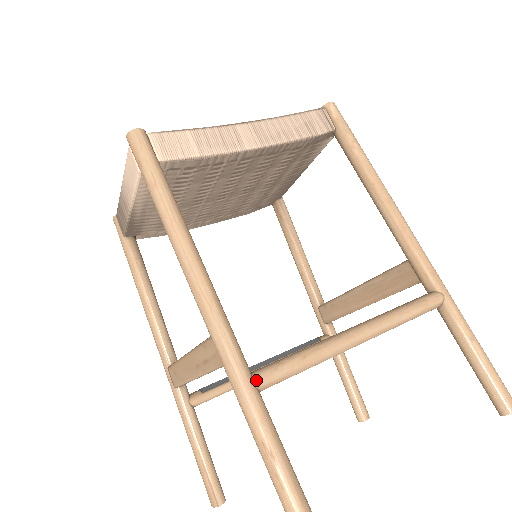
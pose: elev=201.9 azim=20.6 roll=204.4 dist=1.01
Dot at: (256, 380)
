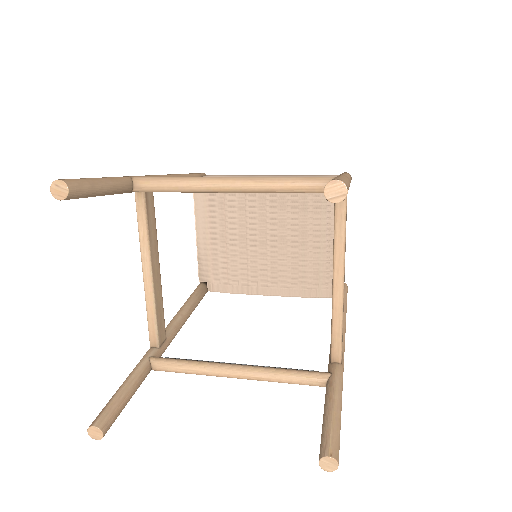
Dot at: (135, 177)
